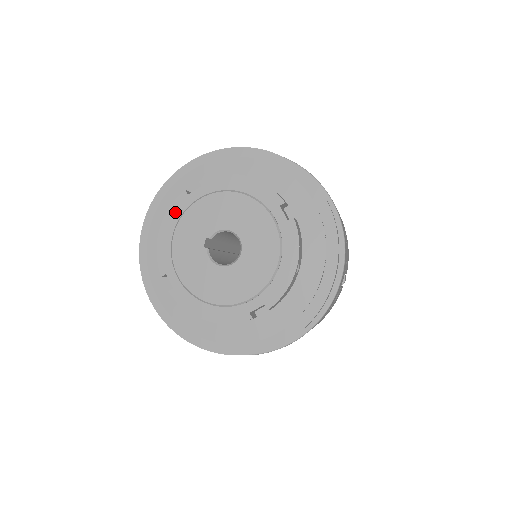
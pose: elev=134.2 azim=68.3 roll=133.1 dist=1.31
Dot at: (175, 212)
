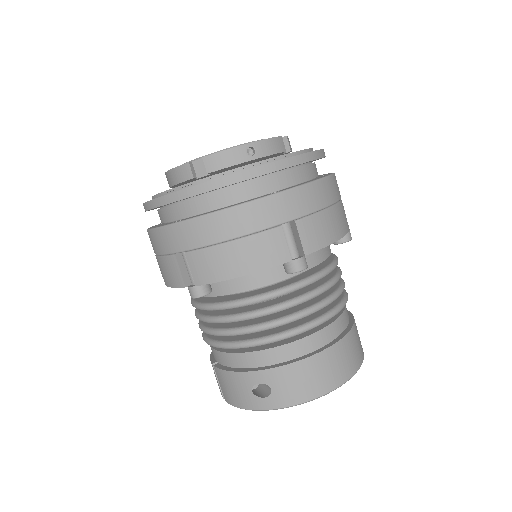
Dot at: occluded
